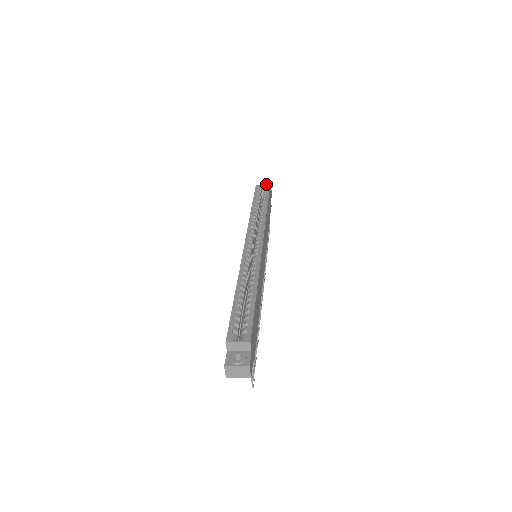
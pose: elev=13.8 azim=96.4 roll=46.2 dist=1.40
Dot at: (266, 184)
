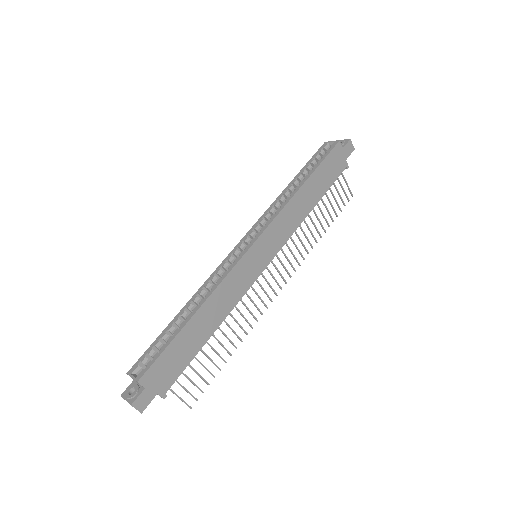
Dot at: (335, 141)
